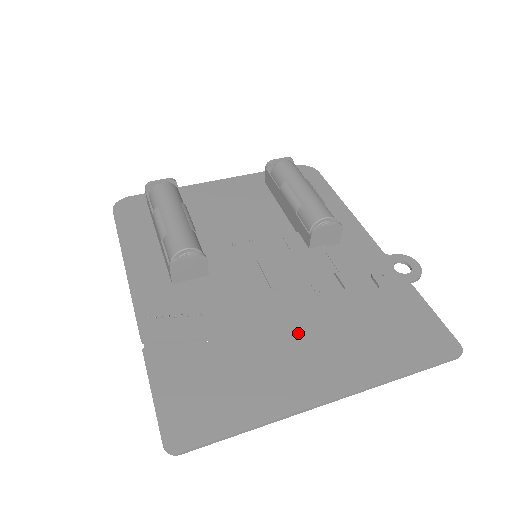
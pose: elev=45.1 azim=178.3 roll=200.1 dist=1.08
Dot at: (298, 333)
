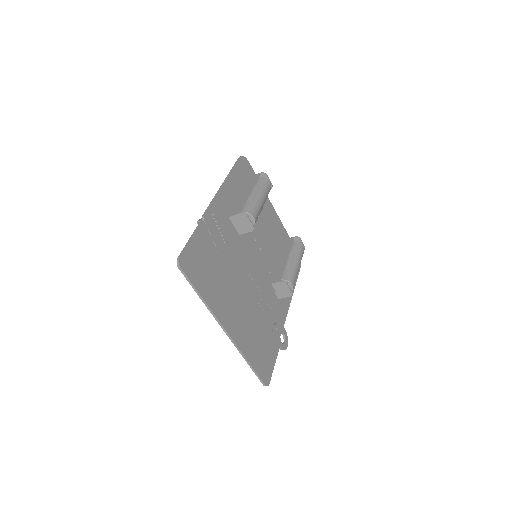
Dot at: (241, 299)
